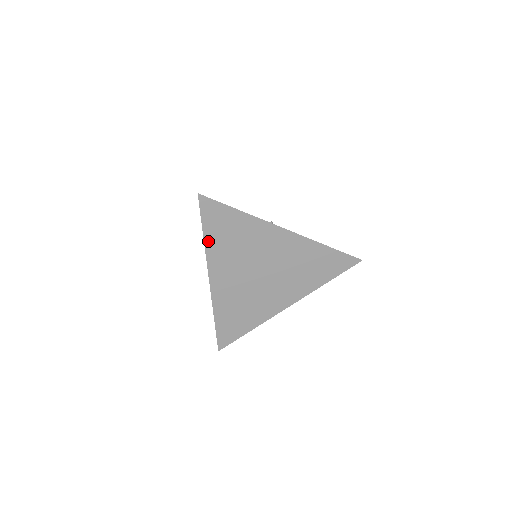
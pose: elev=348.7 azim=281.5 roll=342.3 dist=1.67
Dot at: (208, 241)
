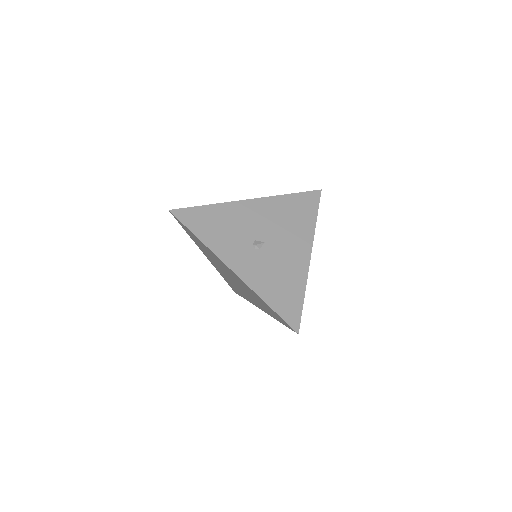
Dot at: (192, 238)
